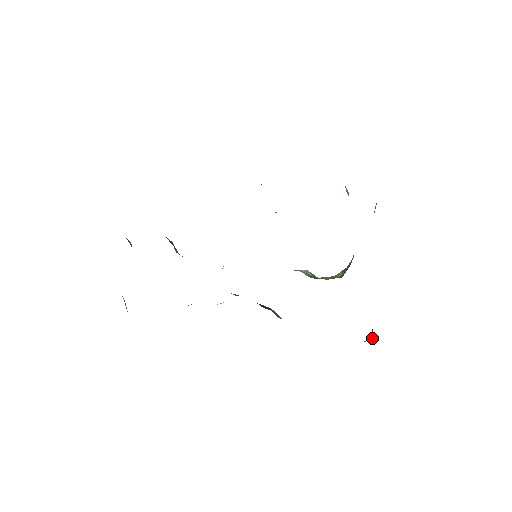
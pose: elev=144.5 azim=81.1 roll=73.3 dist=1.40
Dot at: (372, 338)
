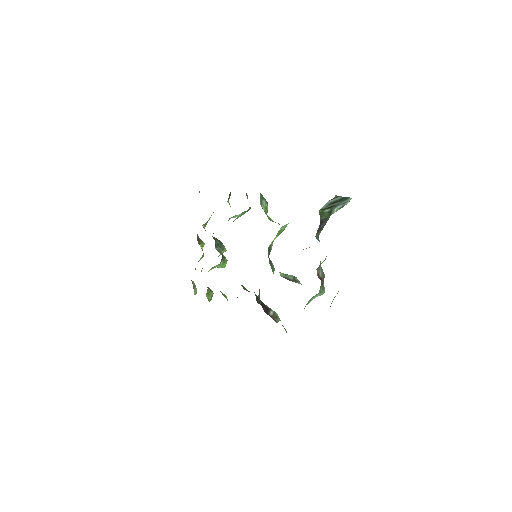
Dot at: occluded
